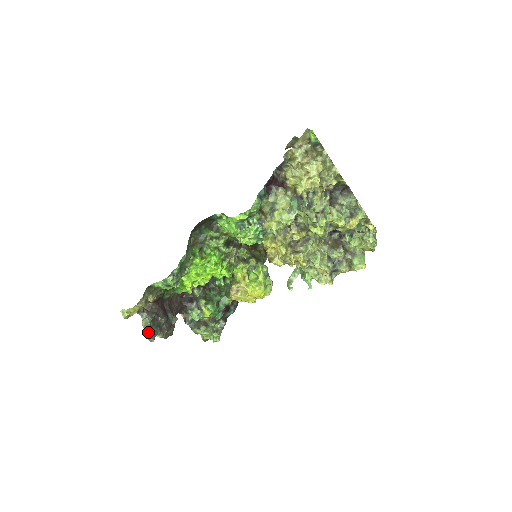
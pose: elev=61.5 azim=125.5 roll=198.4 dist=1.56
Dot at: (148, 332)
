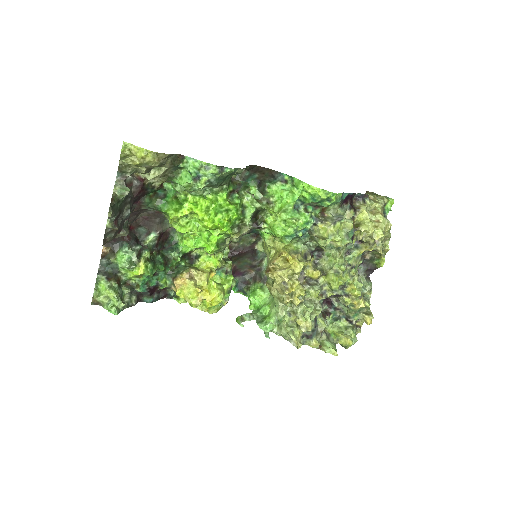
Dot at: (114, 200)
